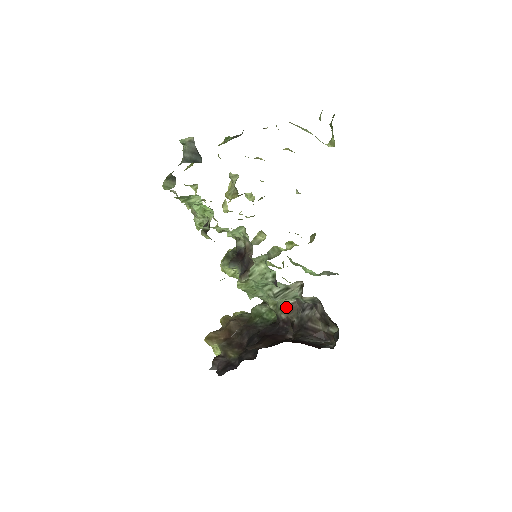
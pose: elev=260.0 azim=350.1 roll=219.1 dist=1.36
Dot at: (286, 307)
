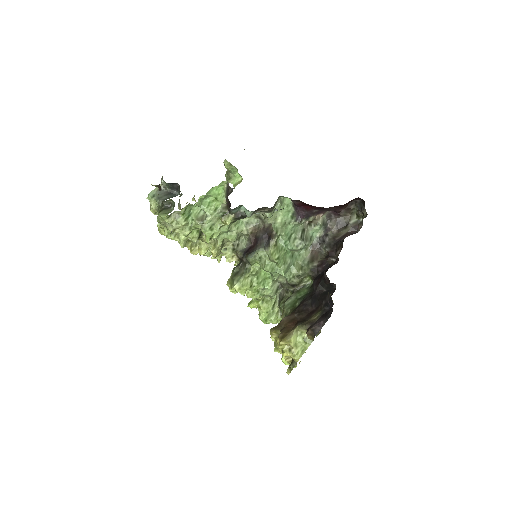
Dot at: (311, 258)
